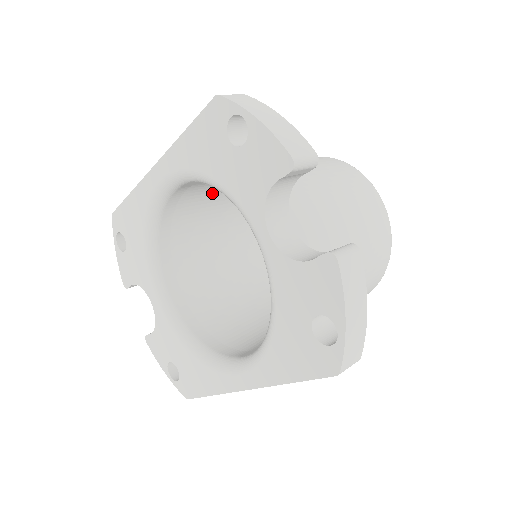
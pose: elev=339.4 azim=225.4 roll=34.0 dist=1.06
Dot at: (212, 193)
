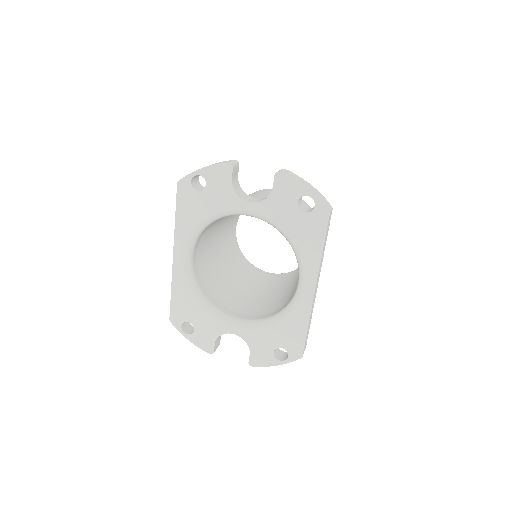
Dot at: (208, 256)
